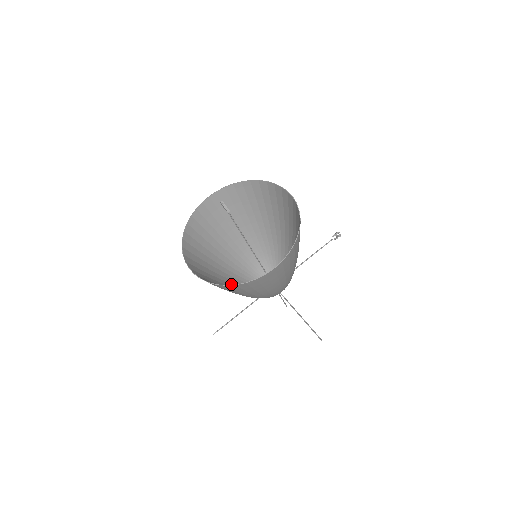
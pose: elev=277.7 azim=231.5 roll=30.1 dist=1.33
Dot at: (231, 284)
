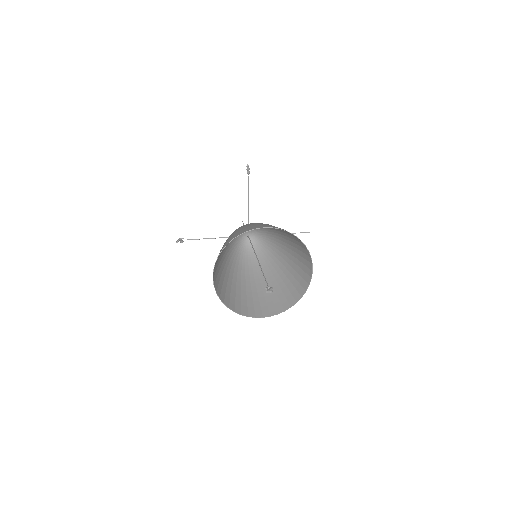
Dot at: (251, 276)
